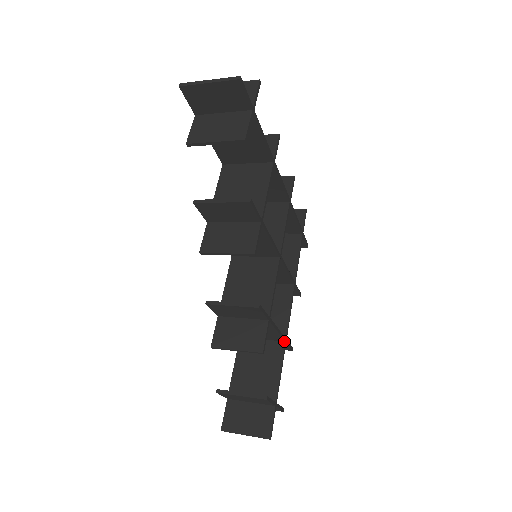
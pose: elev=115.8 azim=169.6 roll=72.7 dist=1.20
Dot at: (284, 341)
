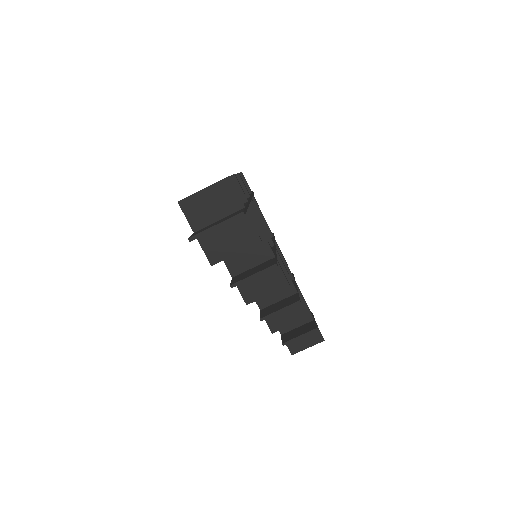
Dot at: occluded
